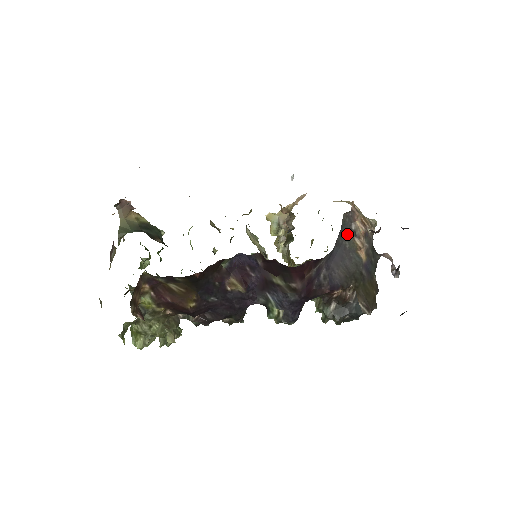
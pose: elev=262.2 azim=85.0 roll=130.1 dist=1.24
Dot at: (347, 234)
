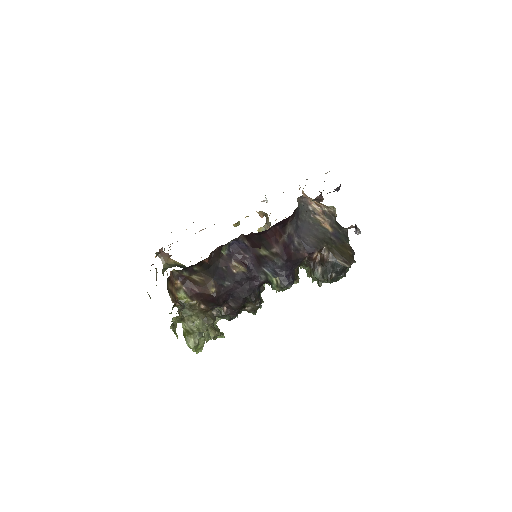
Dot at: (307, 214)
